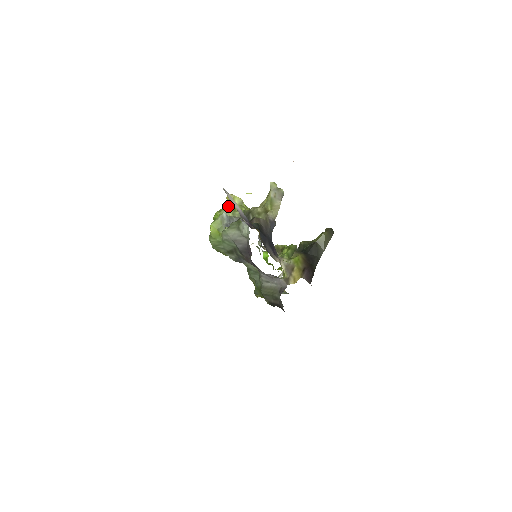
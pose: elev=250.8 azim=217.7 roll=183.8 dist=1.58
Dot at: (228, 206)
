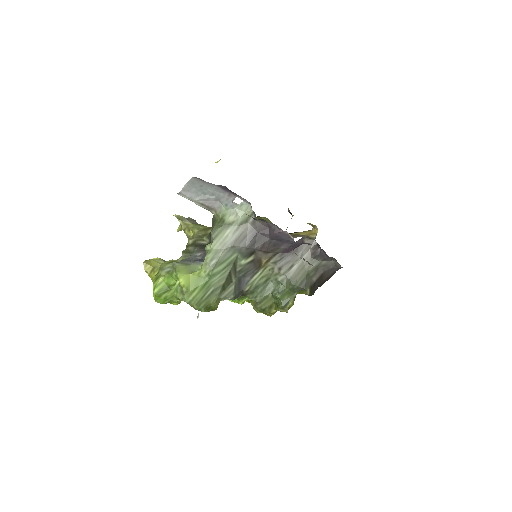
Dot at: (159, 268)
